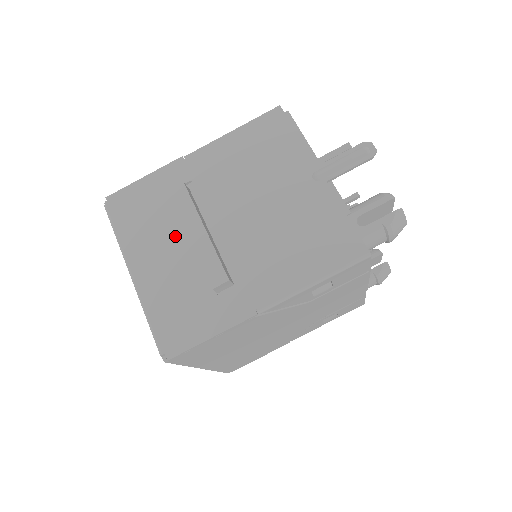
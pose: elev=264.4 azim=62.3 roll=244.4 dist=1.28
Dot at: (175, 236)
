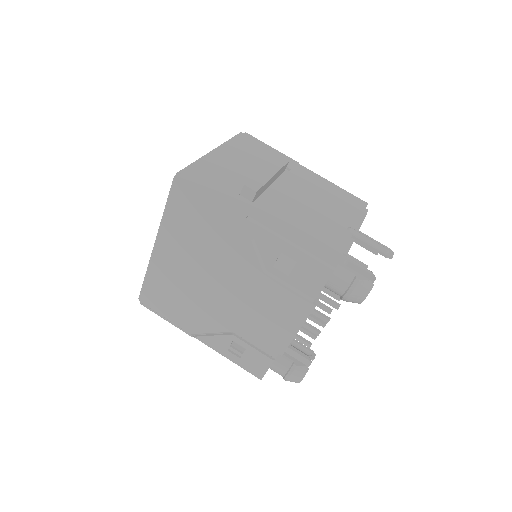
Dot at: (254, 167)
